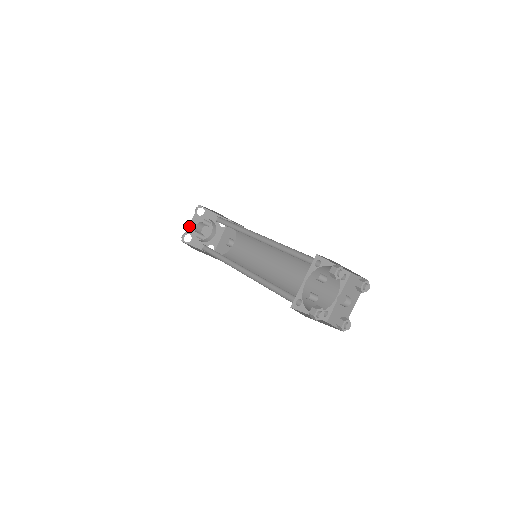
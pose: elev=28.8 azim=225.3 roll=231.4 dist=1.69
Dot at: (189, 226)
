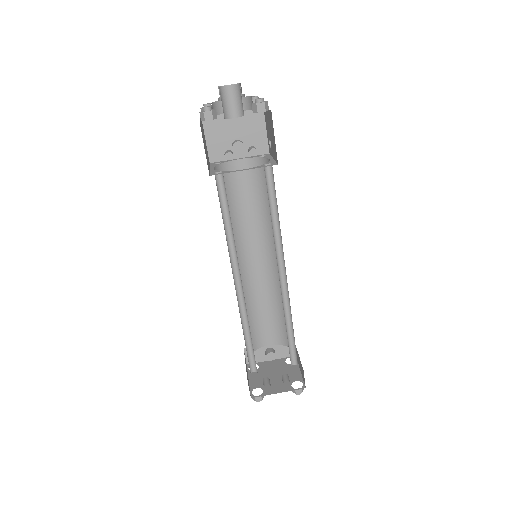
Dot at: occluded
